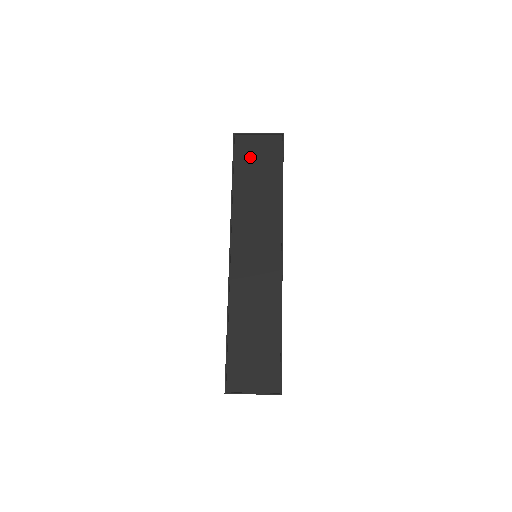
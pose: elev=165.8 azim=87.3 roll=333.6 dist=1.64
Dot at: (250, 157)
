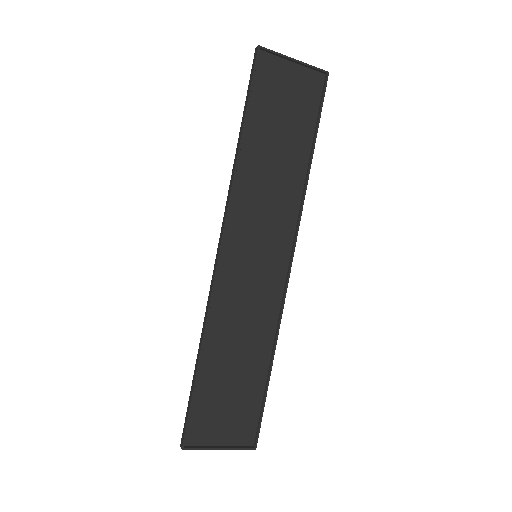
Dot at: (275, 95)
